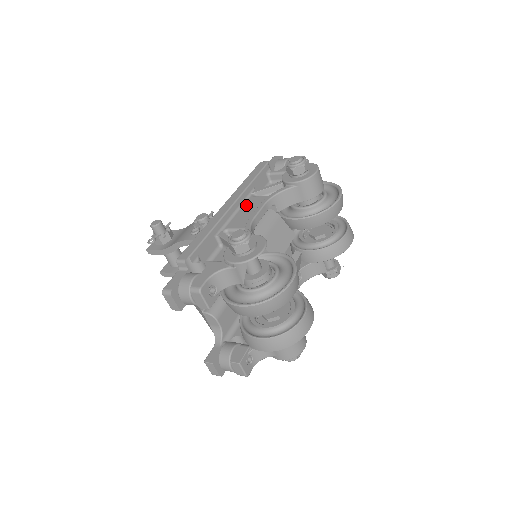
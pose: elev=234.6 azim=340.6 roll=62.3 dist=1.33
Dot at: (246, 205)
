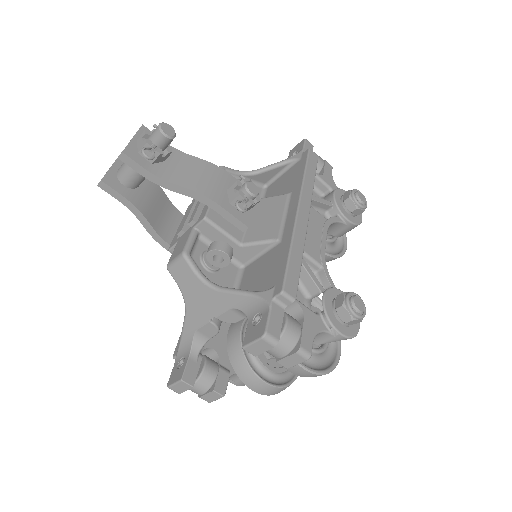
Dot at: (309, 217)
